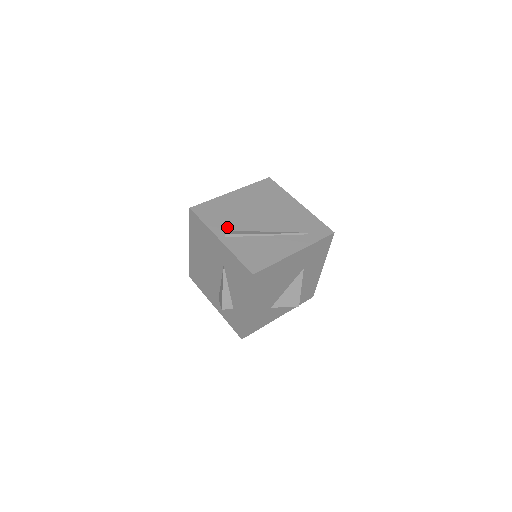
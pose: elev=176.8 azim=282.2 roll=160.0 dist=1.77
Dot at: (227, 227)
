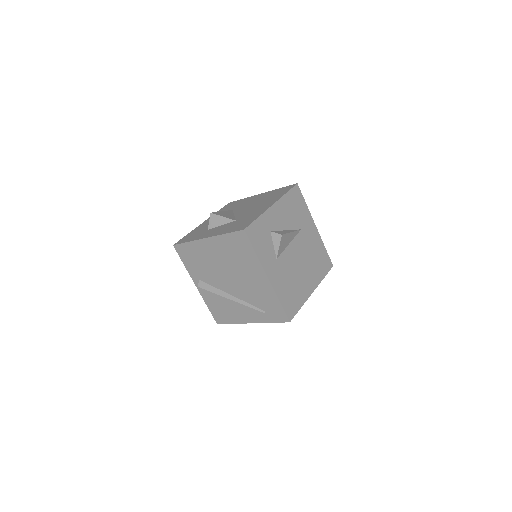
Dot at: (201, 278)
